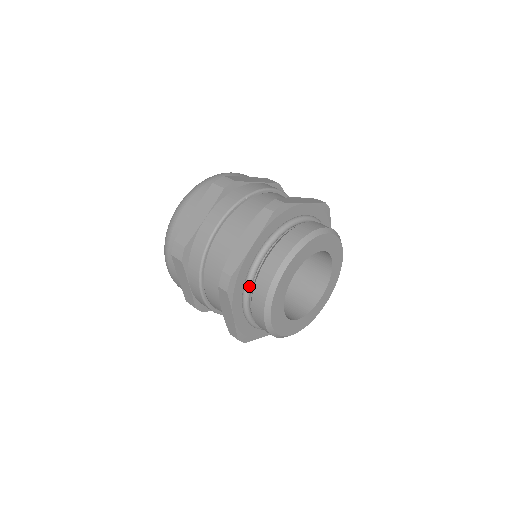
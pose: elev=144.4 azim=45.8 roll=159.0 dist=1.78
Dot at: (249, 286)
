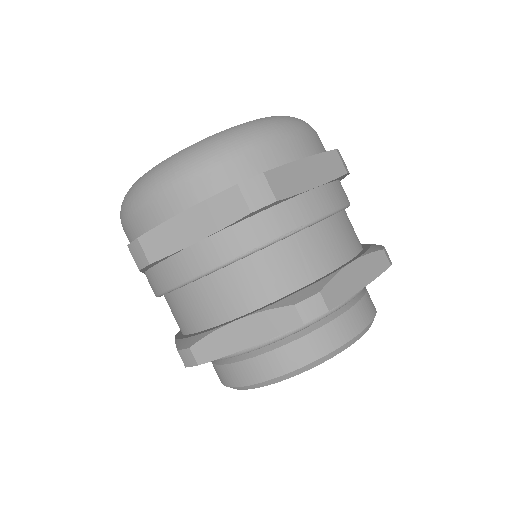
Dot at: occluded
